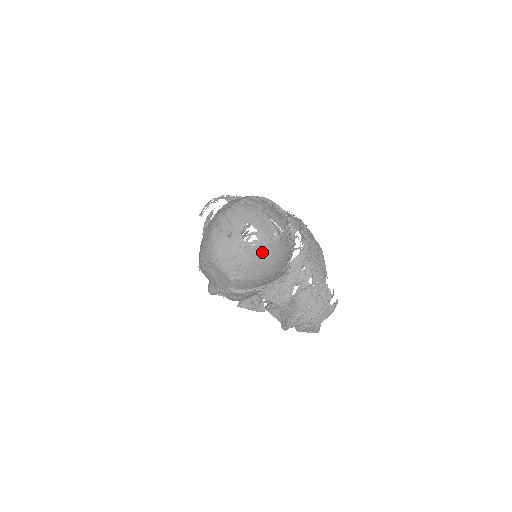
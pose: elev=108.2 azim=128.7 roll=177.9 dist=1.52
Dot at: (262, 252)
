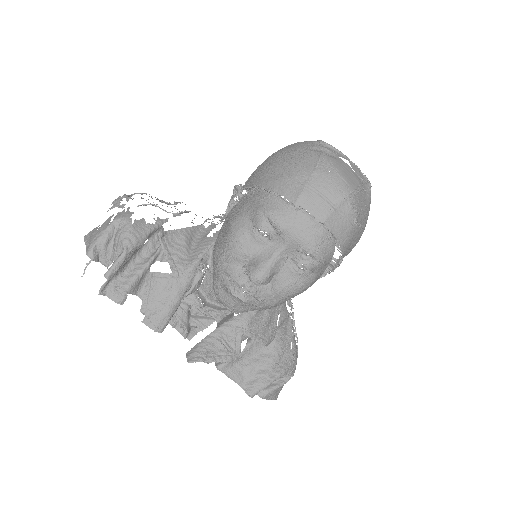
Dot at: occluded
